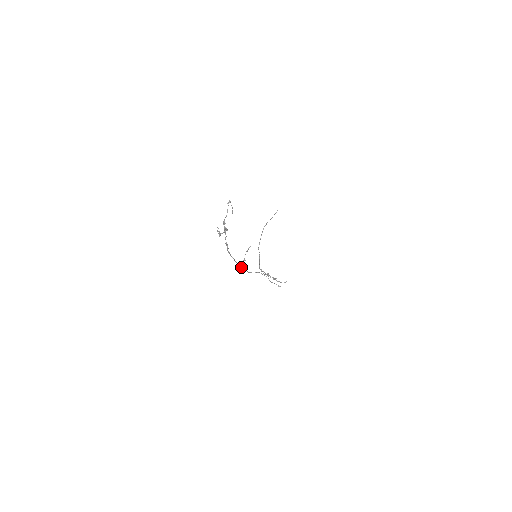
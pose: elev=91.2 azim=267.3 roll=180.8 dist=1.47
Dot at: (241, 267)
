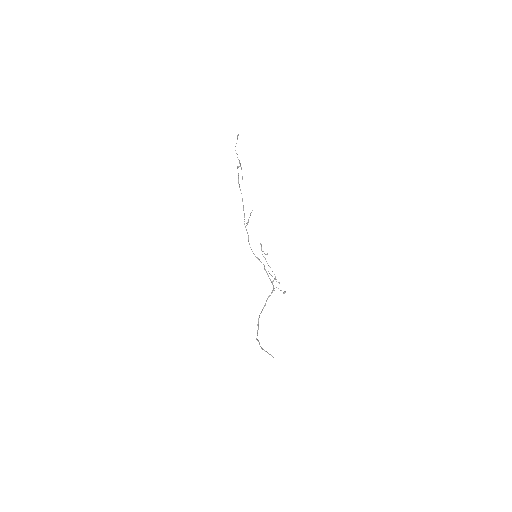
Dot at: (245, 226)
